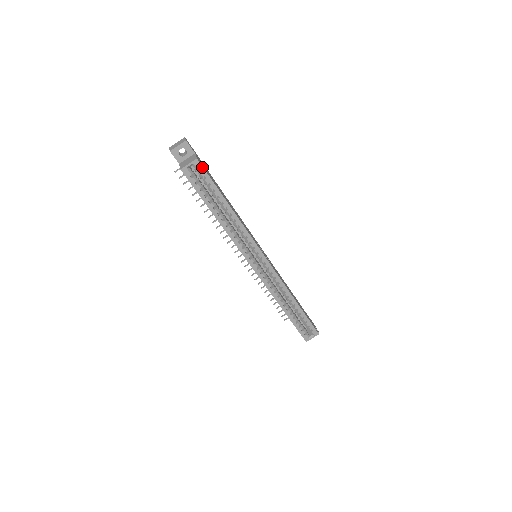
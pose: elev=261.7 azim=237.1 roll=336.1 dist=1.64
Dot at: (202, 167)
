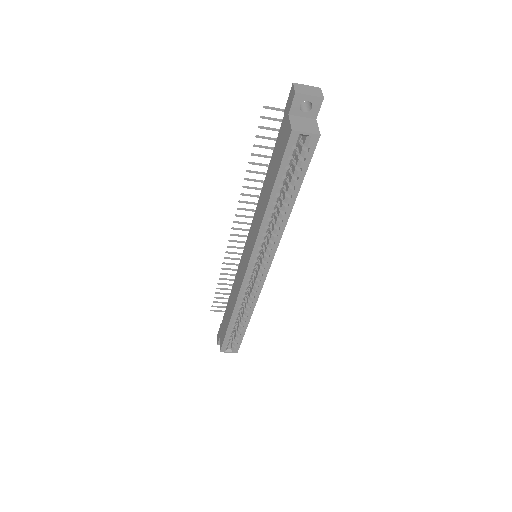
Dot at: (315, 147)
